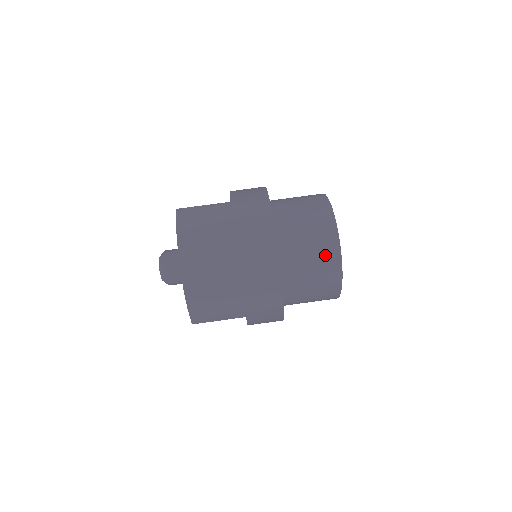
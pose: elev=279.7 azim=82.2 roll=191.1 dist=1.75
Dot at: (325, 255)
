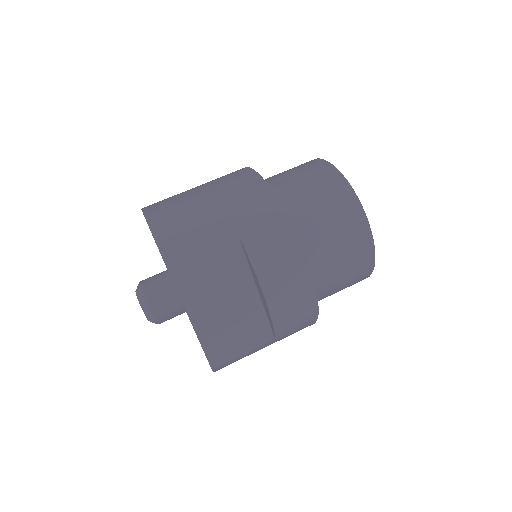
Dot at: (309, 167)
